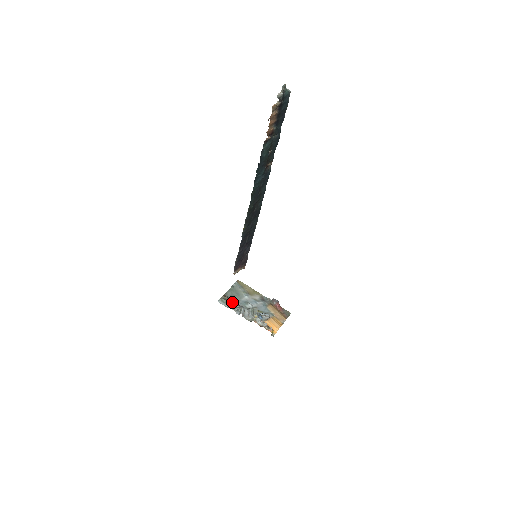
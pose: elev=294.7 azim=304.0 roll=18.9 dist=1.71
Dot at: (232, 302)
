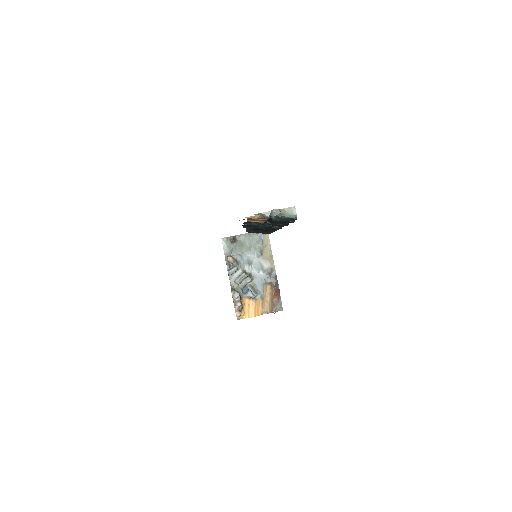
Dot at: (235, 250)
